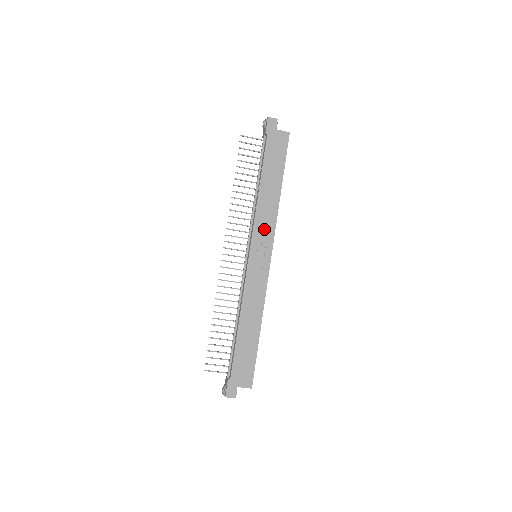
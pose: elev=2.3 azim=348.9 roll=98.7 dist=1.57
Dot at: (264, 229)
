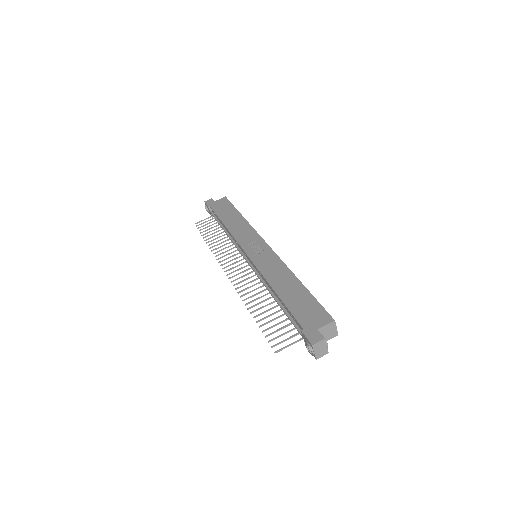
Dot at: (246, 236)
